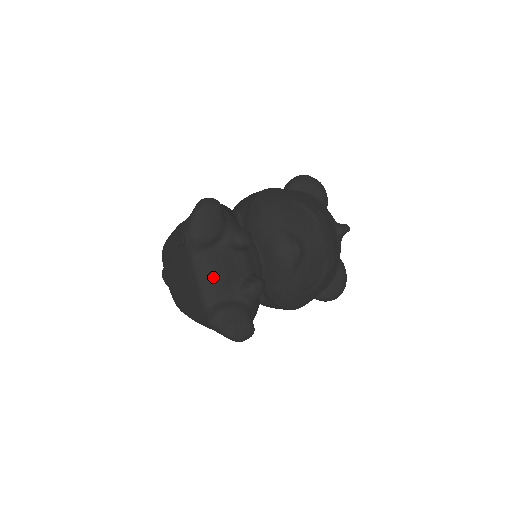
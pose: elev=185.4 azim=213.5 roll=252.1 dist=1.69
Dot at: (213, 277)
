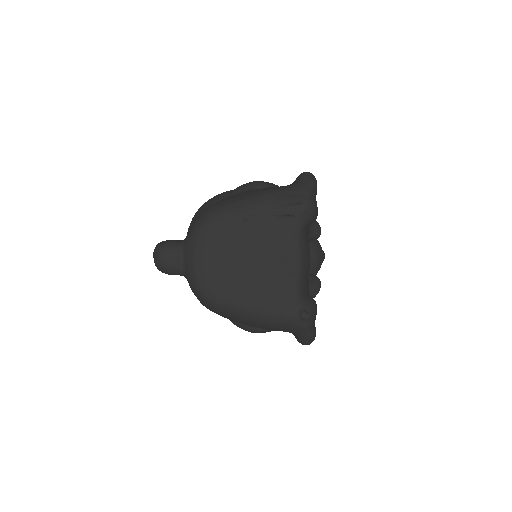
Dot at: (309, 262)
